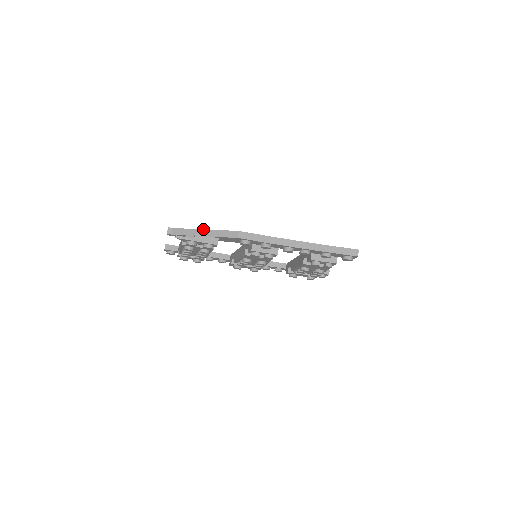
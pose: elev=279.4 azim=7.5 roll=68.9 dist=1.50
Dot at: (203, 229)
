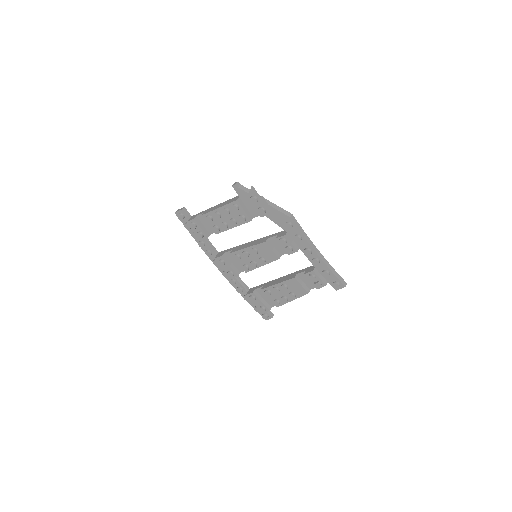
Dot at: occluded
